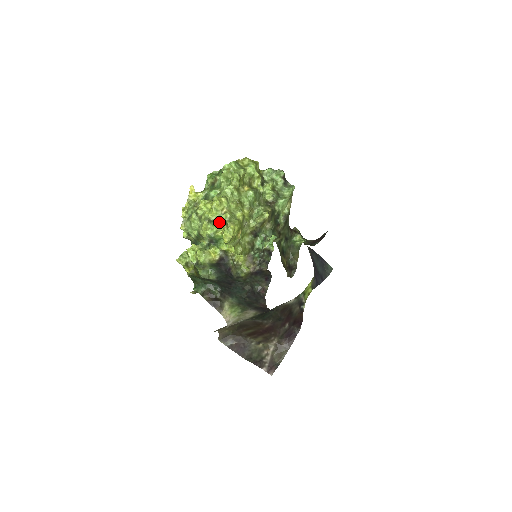
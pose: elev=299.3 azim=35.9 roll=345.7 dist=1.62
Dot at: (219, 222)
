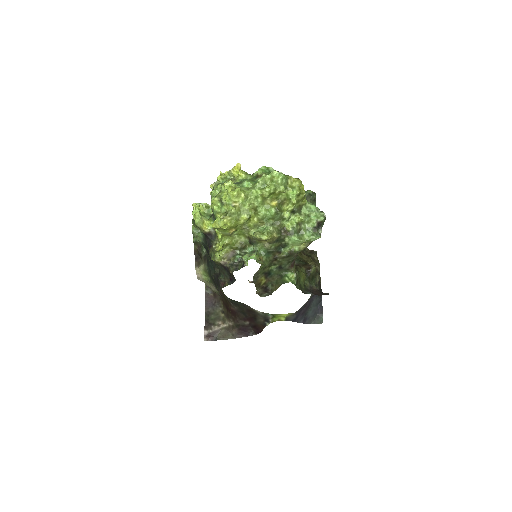
Dot at: (226, 208)
